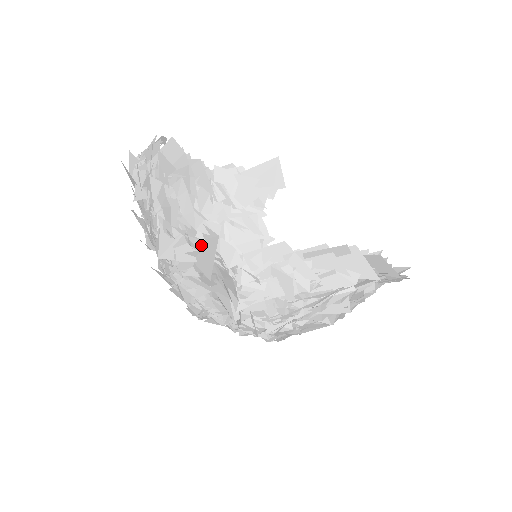
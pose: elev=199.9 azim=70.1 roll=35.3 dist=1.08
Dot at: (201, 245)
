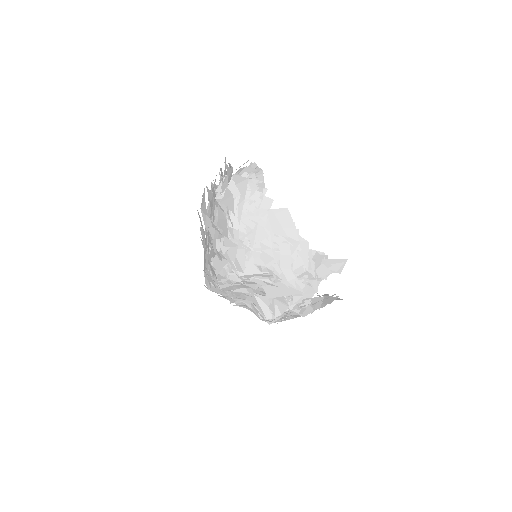
Dot at: (281, 285)
